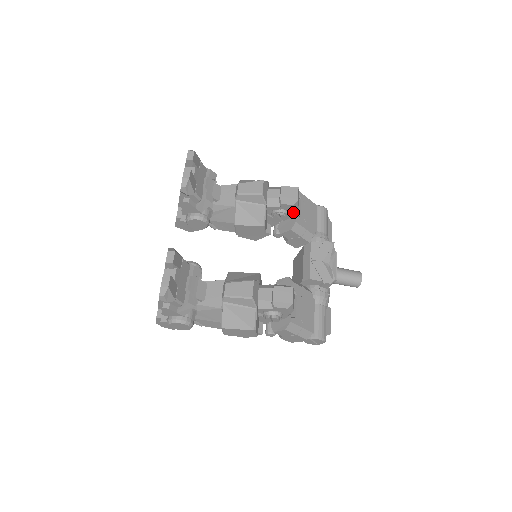
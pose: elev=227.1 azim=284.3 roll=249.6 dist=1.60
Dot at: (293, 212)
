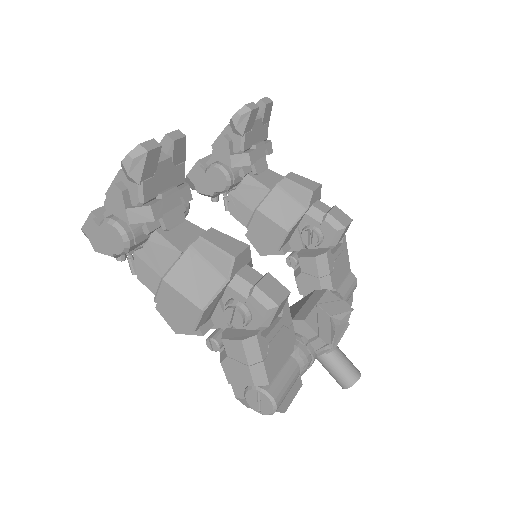
Dot at: (329, 242)
